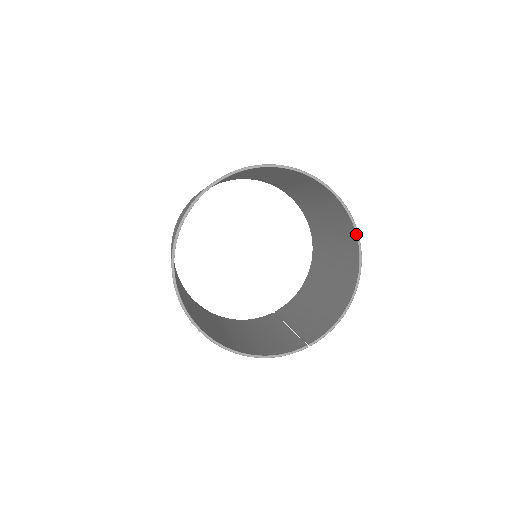
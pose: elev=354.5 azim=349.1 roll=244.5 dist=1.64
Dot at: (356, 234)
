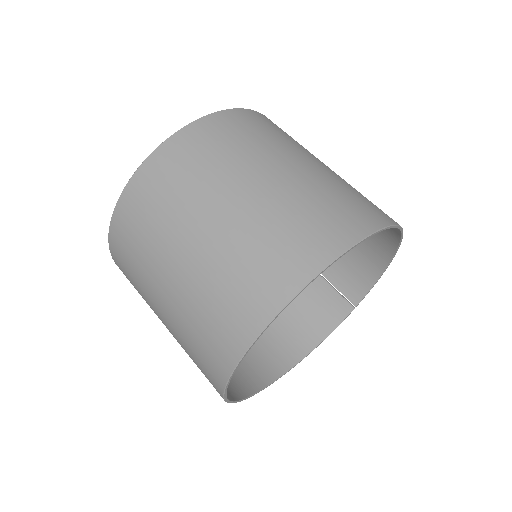
Dot at: (400, 230)
